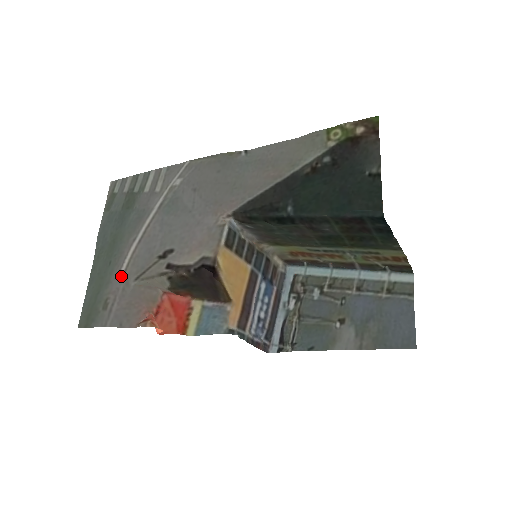
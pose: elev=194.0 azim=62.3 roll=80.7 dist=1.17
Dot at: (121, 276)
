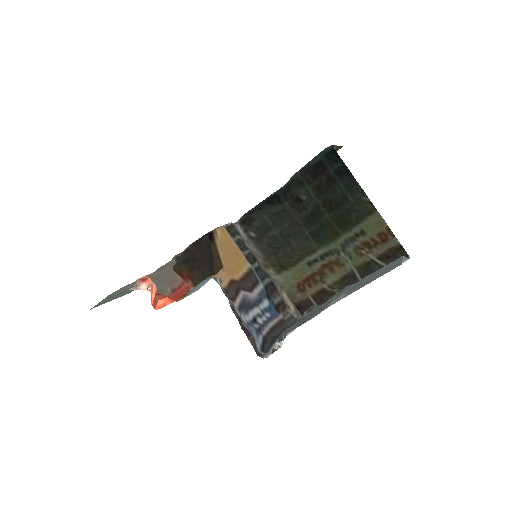
Dot at: occluded
